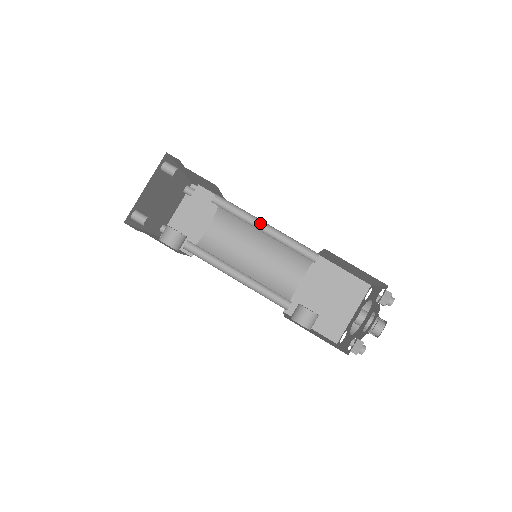
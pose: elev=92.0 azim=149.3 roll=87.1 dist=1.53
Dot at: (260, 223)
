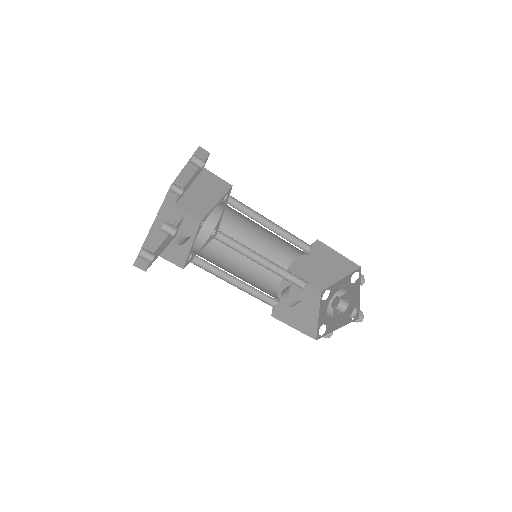
Dot at: (258, 254)
